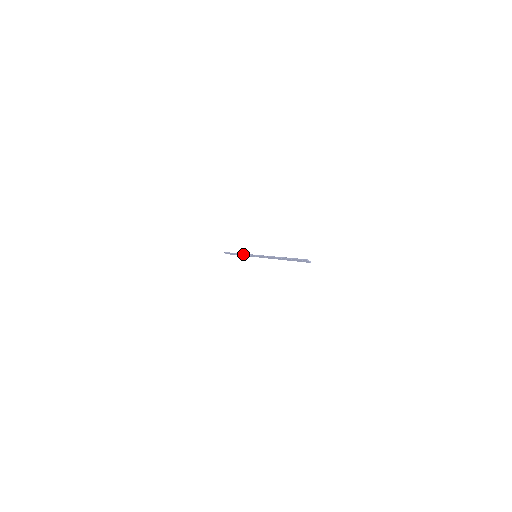
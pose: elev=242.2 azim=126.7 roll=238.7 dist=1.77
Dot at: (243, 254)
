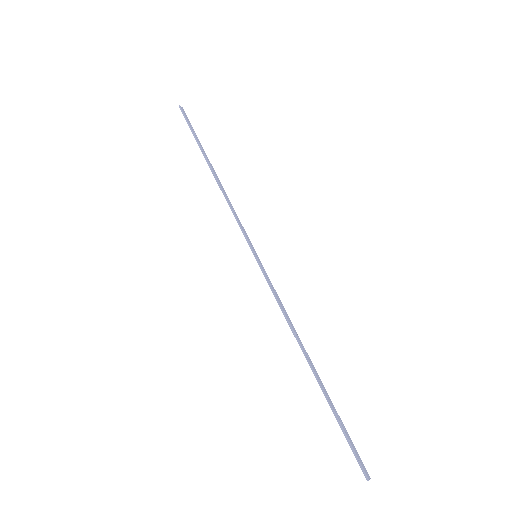
Dot at: occluded
